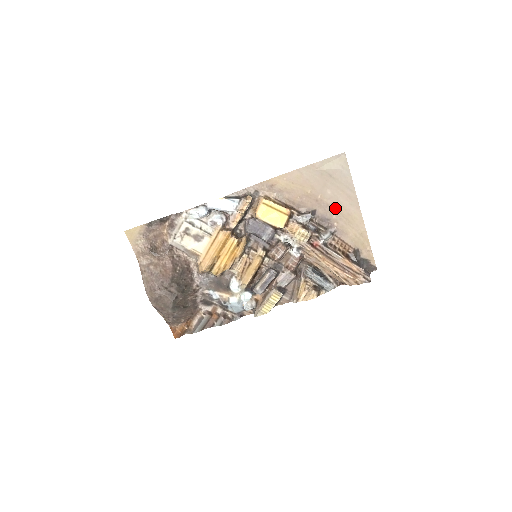
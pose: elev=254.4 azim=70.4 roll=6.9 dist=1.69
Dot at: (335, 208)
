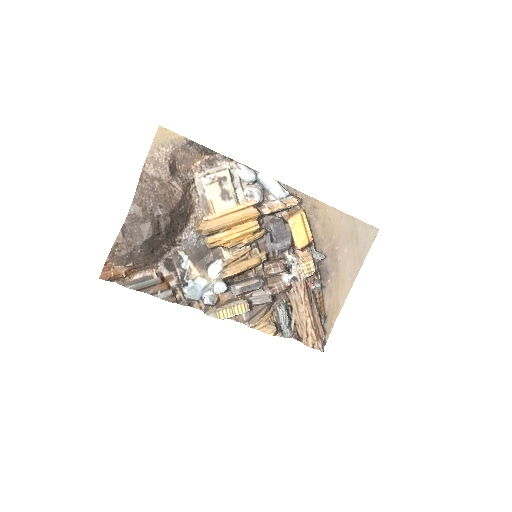
Dot at: (339, 267)
